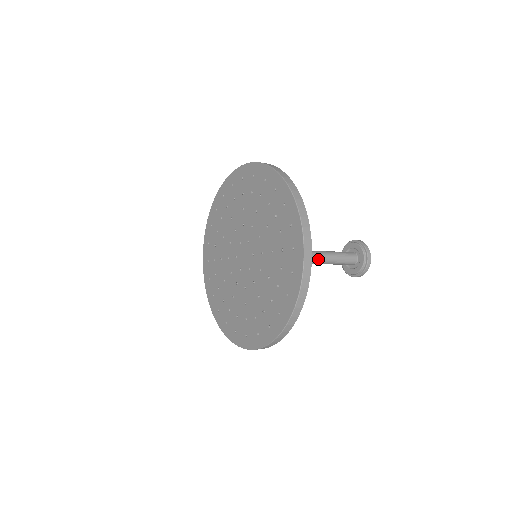
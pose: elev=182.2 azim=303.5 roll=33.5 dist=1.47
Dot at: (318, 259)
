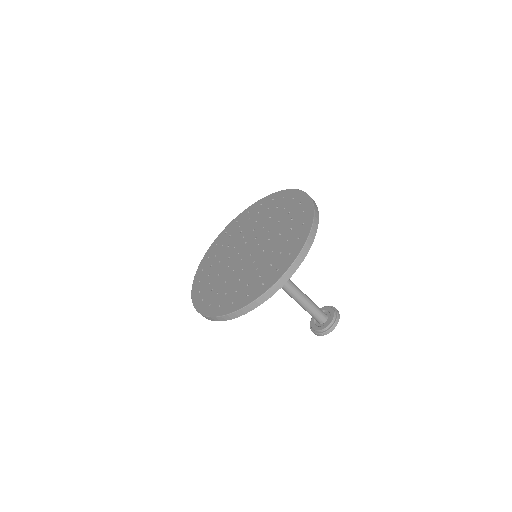
Dot at: (299, 289)
